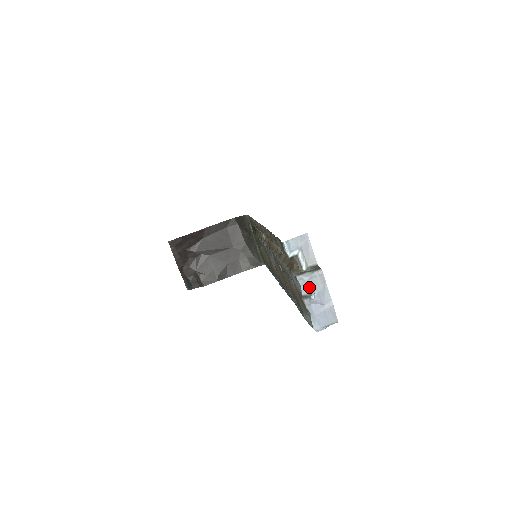
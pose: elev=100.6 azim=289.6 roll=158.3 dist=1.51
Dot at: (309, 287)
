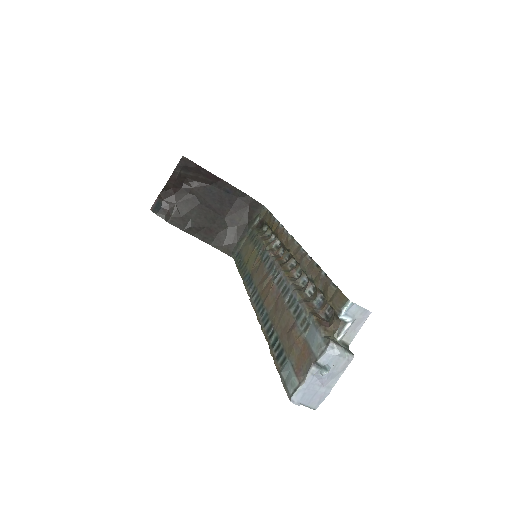
Dot at: (330, 361)
